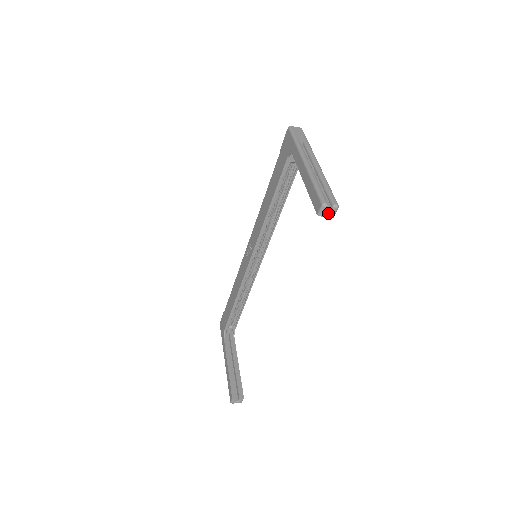
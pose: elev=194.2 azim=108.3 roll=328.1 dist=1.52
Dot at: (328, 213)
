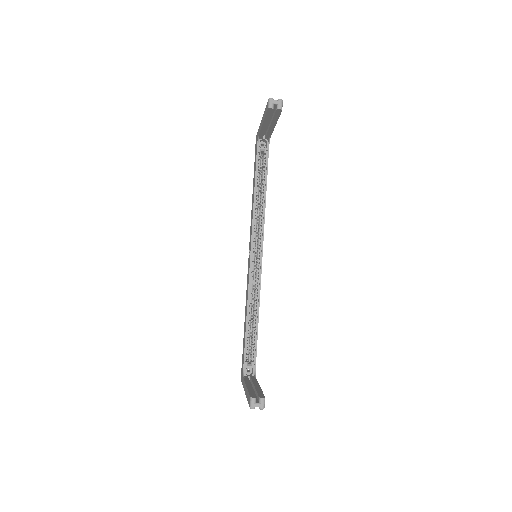
Dot at: (276, 107)
